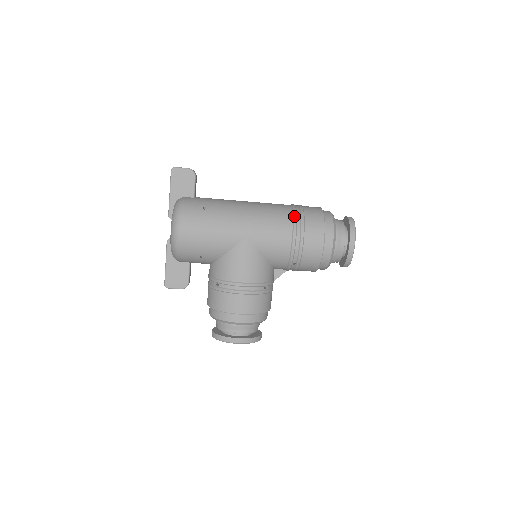
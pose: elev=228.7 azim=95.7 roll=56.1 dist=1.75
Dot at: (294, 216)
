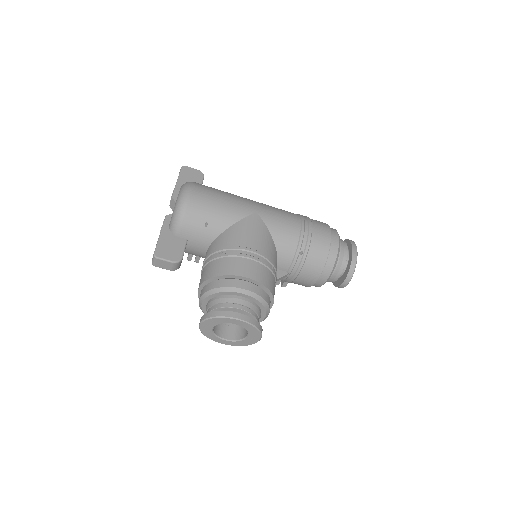
Dot at: occluded
